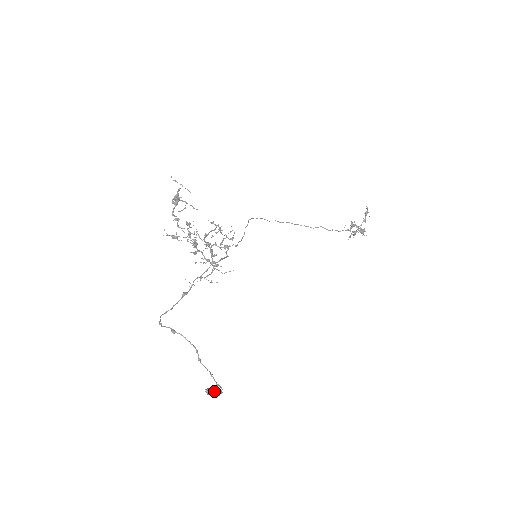
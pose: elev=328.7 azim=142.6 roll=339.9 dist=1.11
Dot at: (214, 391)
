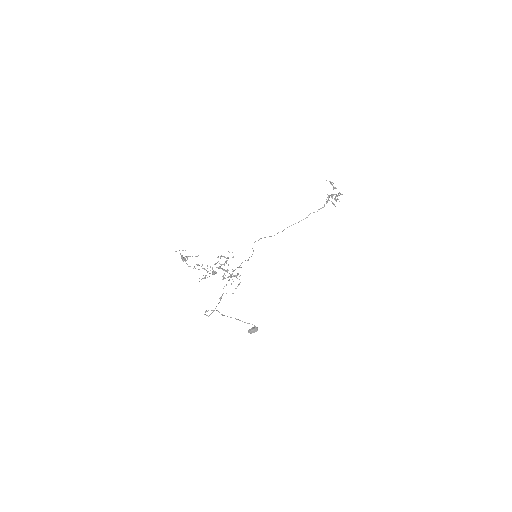
Dot at: (251, 329)
